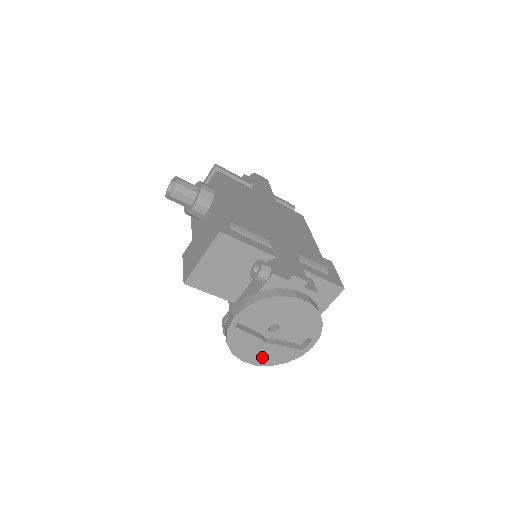
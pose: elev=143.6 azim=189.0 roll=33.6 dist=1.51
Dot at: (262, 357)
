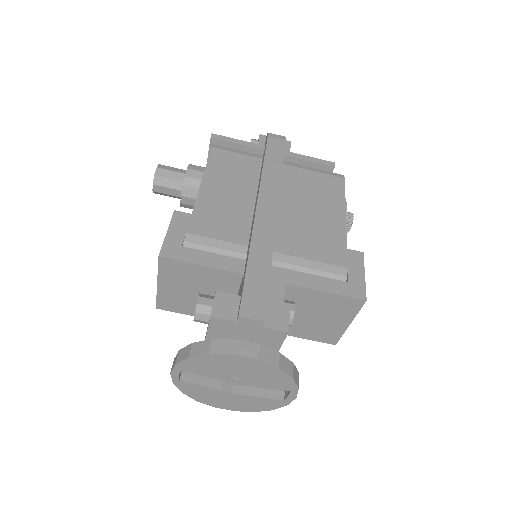
Dot at: (236, 405)
